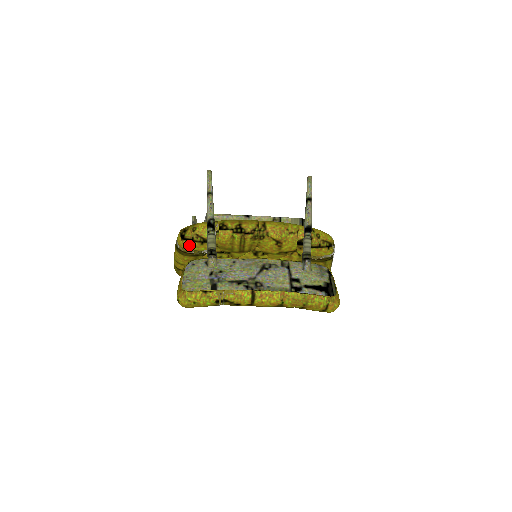
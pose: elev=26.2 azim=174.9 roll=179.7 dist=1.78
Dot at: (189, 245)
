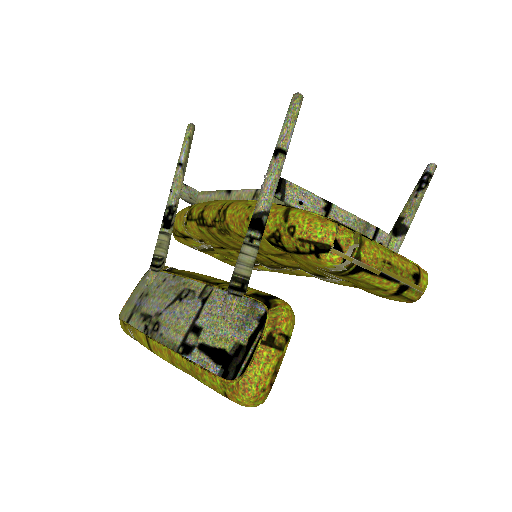
Dot at: (179, 240)
